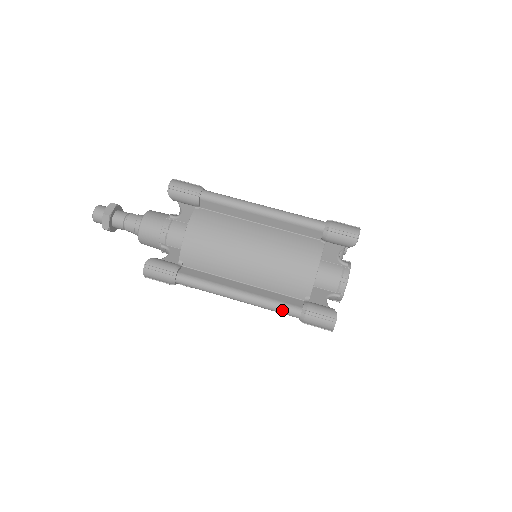
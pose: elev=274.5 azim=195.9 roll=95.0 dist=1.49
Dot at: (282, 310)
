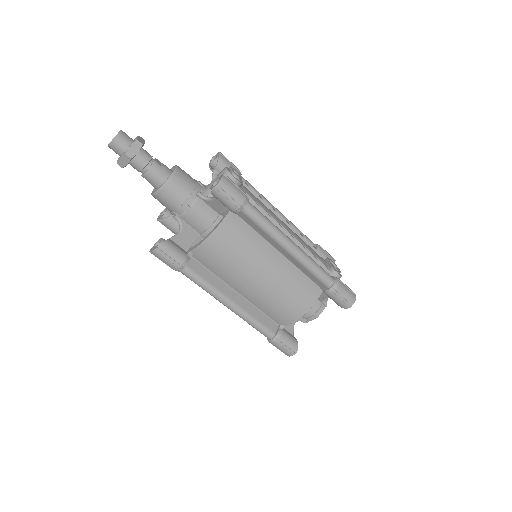
Dot at: (259, 330)
